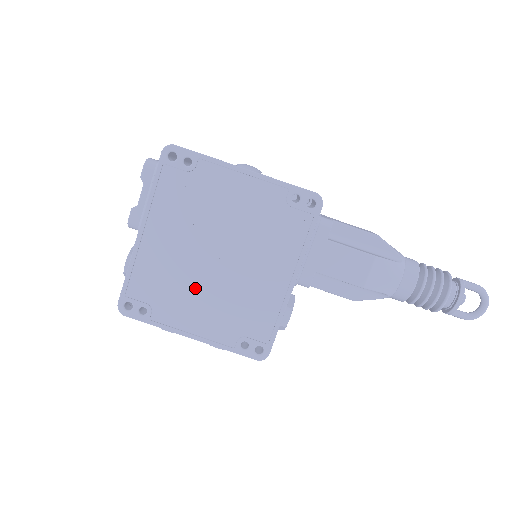
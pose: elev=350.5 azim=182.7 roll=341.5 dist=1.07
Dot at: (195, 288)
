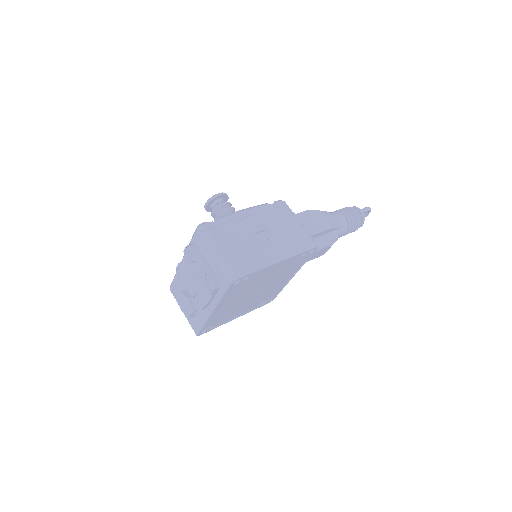
Dot at: (241, 306)
